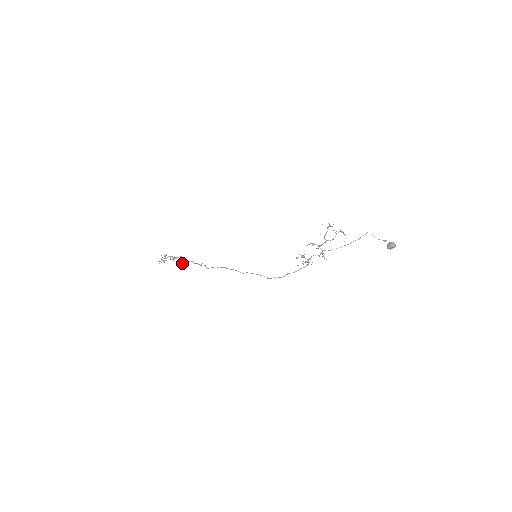
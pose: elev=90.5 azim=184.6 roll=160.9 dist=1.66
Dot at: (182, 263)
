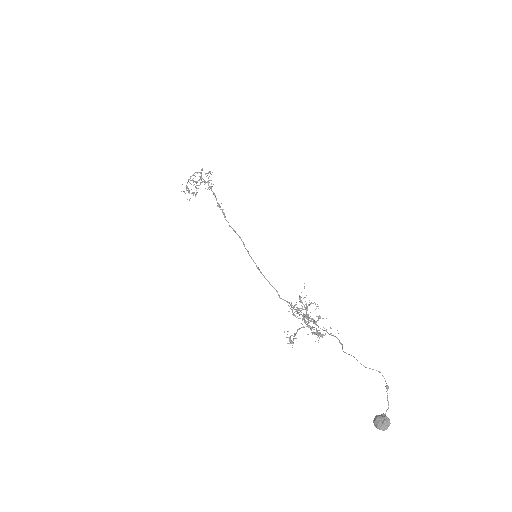
Dot at: (209, 189)
